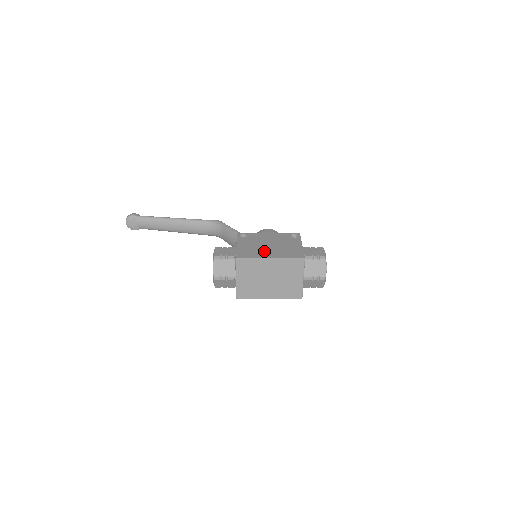
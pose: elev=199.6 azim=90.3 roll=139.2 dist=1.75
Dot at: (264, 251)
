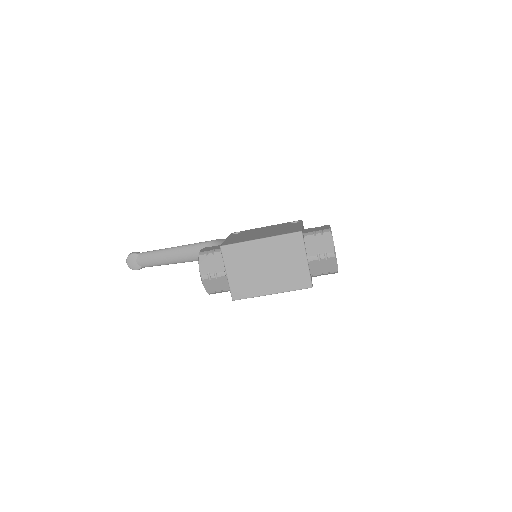
Dot at: (255, 236)
